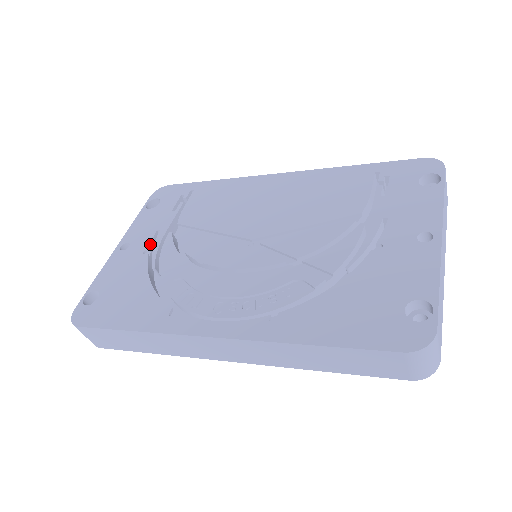
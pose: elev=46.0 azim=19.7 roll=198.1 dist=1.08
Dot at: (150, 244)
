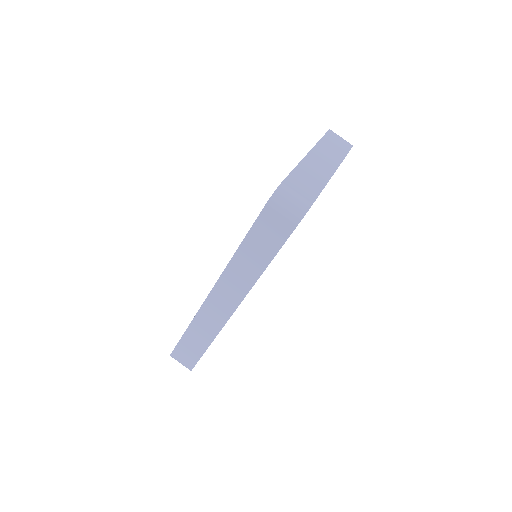
Dot at: occluded
